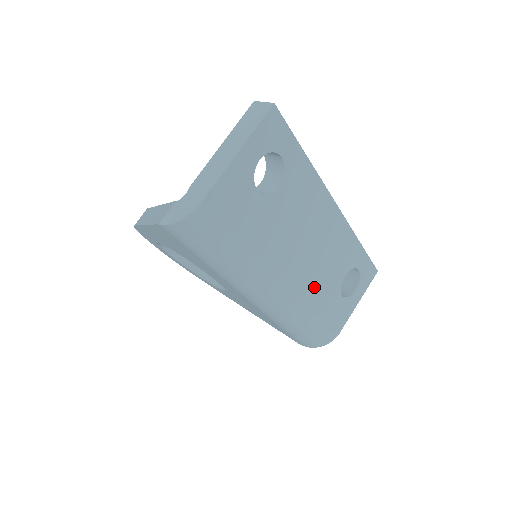
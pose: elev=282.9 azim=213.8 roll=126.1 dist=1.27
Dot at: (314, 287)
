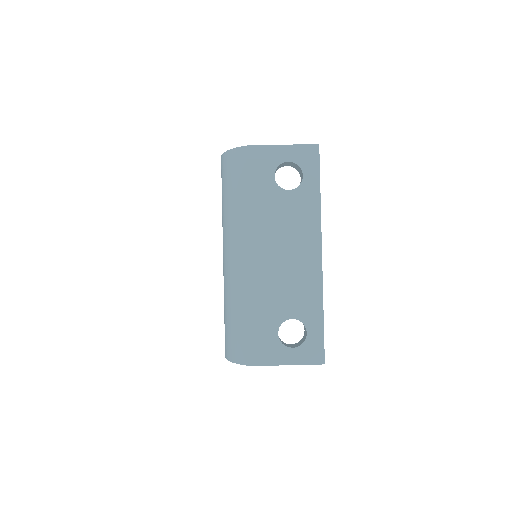
Dot at: (262, 289)
